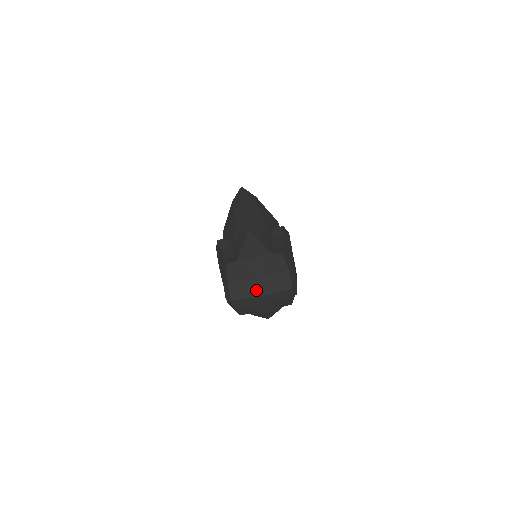
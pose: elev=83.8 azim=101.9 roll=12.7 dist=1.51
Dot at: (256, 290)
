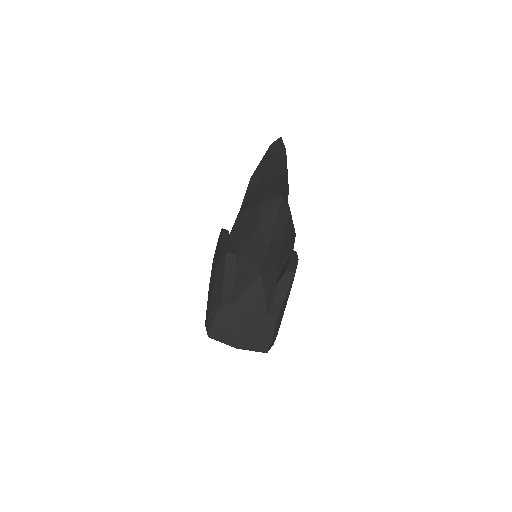
Dot at: (235, 341)
